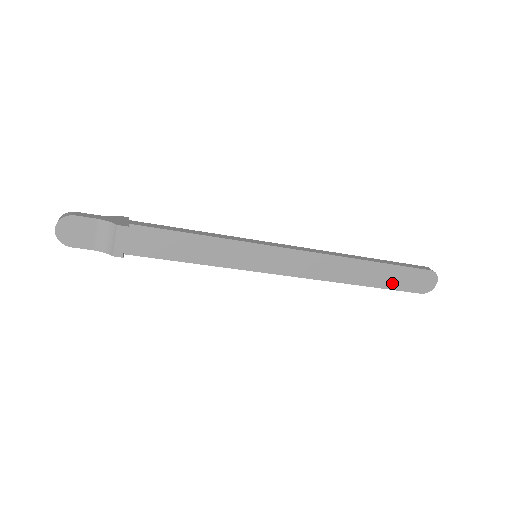
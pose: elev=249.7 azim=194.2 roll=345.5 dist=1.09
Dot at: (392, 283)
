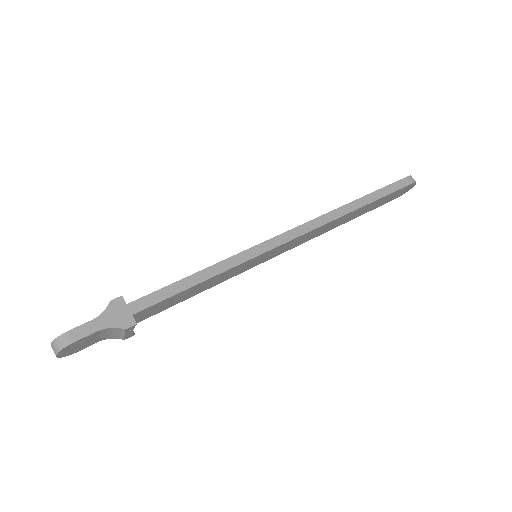
Dot at: (375, 206)
